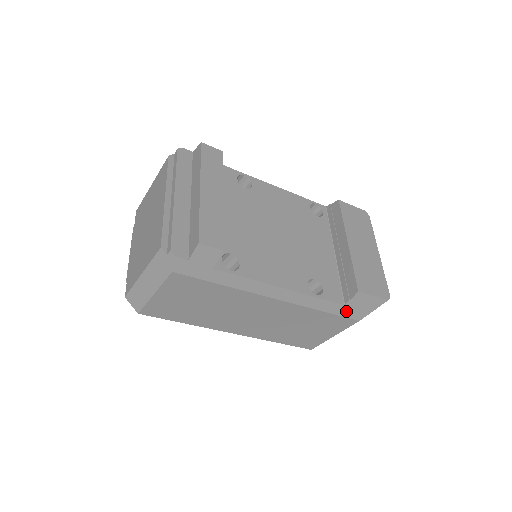
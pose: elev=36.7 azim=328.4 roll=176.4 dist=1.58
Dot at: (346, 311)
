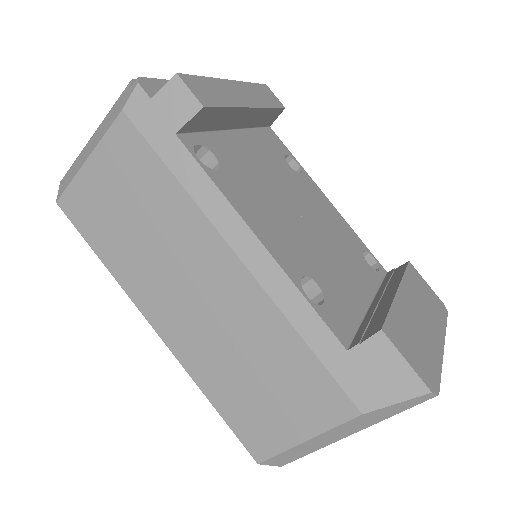
Dot at: (345, 369)
